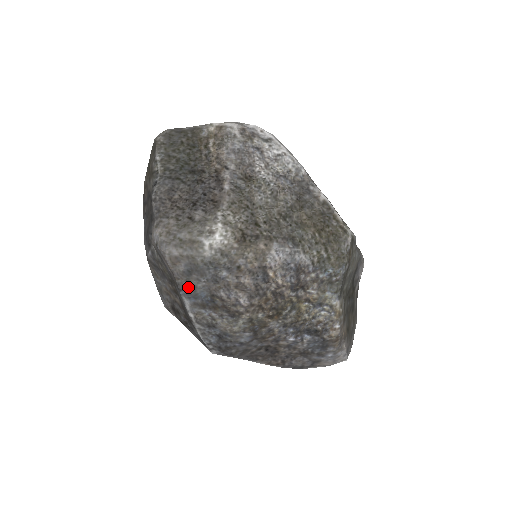
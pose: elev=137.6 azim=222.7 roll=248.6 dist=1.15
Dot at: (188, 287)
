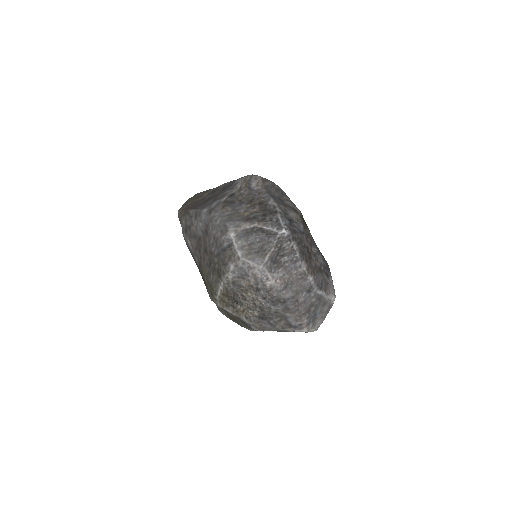
Dot at: (271, 193)
